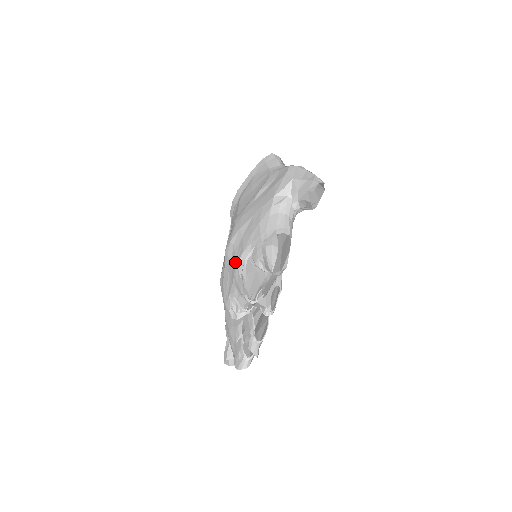
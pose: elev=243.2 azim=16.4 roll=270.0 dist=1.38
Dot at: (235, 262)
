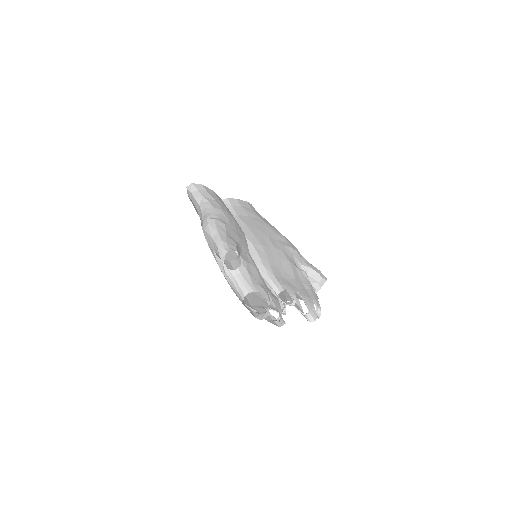
Dot at: (249, 303)
